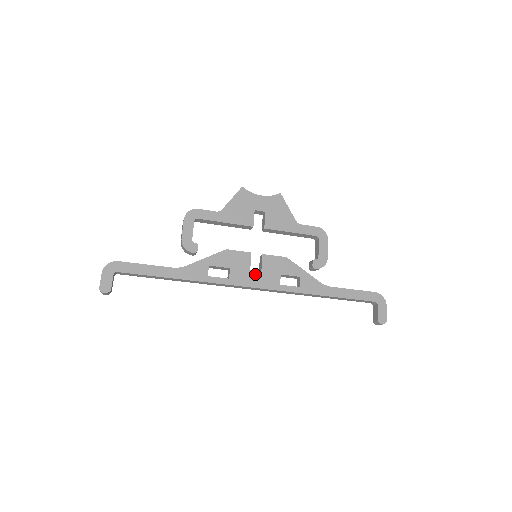
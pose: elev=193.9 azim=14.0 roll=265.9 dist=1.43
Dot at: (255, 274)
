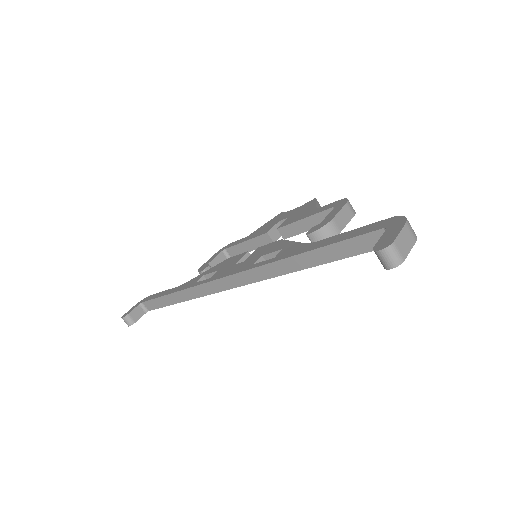
Dot at: (236, 266)
